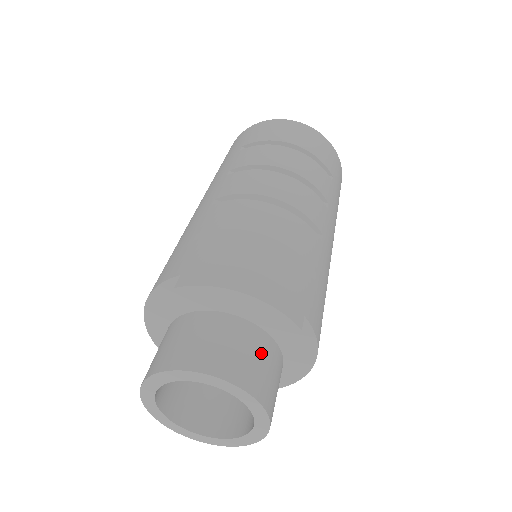
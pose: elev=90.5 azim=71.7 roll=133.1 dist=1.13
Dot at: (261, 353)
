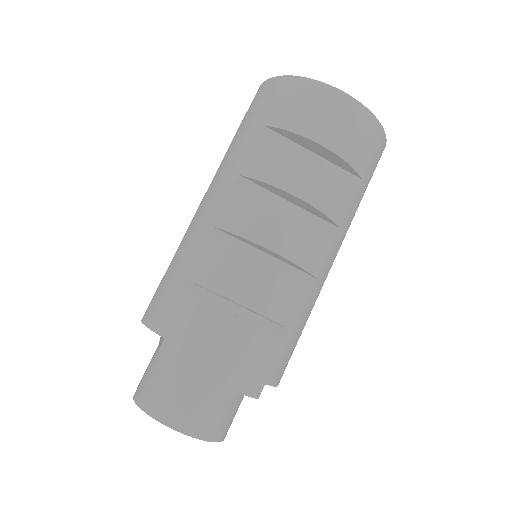
Dot at: (223, 405)
